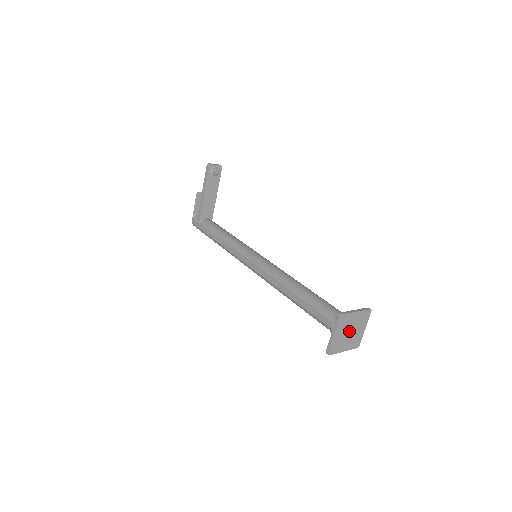
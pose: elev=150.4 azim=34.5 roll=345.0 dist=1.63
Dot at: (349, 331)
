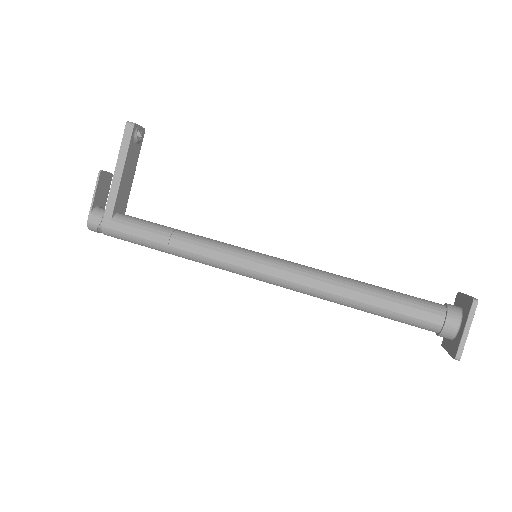
Dot at: occluded
